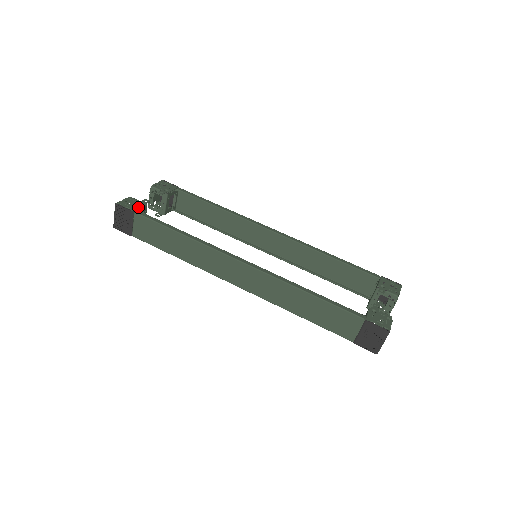
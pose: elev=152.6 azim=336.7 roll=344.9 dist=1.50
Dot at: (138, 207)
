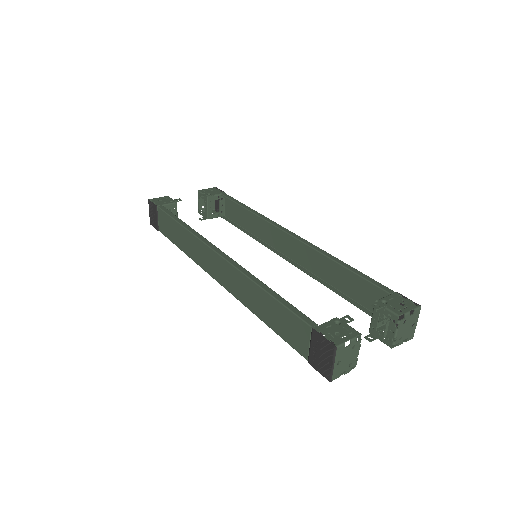
Dot at: (165, 203)
